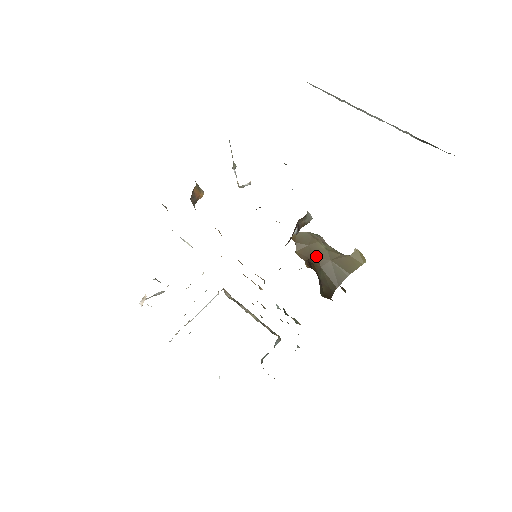
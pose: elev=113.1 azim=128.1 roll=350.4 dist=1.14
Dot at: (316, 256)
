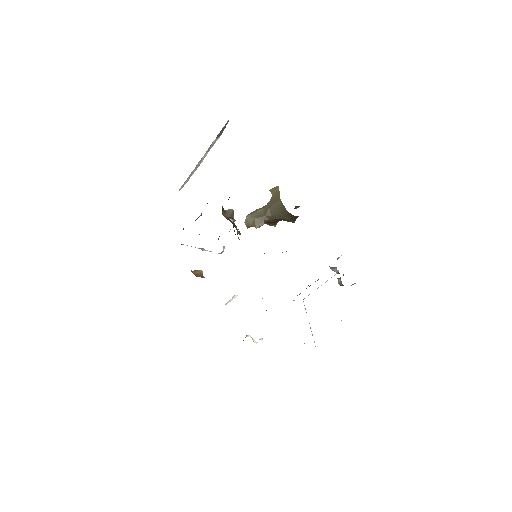
Dot at: (263, 216)
